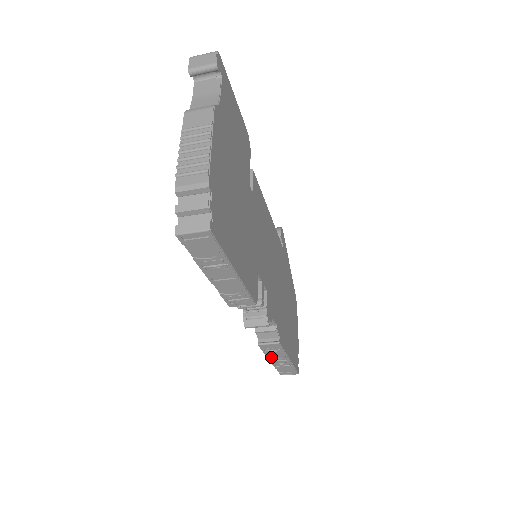
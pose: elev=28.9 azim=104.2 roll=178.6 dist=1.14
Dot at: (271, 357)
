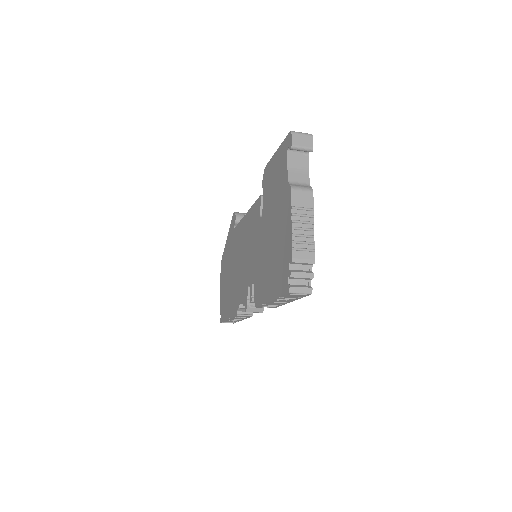
Dot at: (232, 318)
